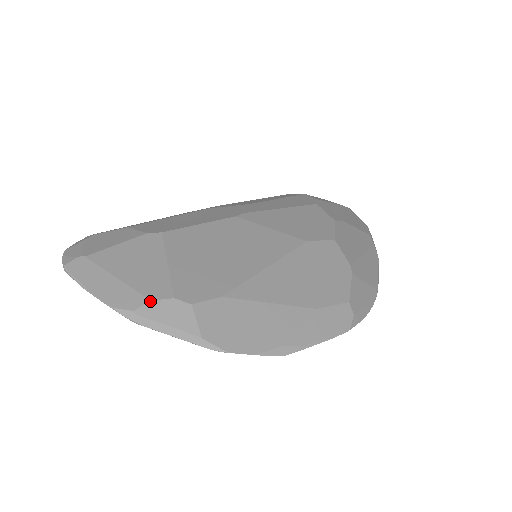
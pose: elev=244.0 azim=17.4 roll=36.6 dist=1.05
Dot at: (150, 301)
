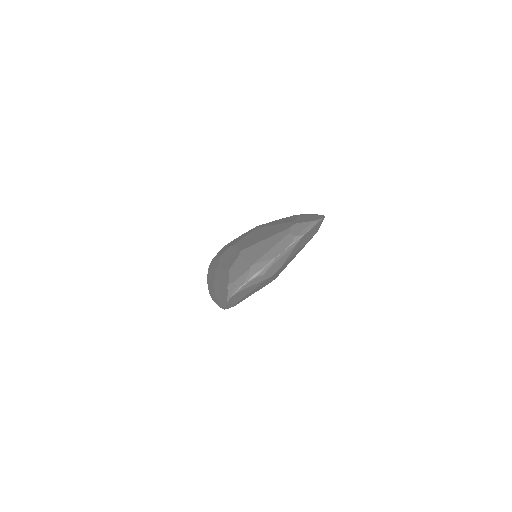
Dot at: (290, 233)
